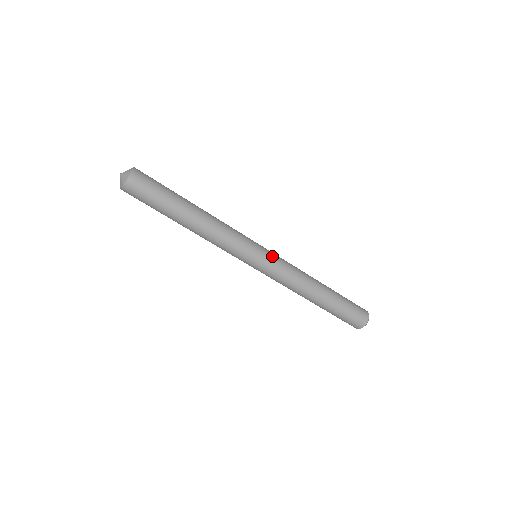
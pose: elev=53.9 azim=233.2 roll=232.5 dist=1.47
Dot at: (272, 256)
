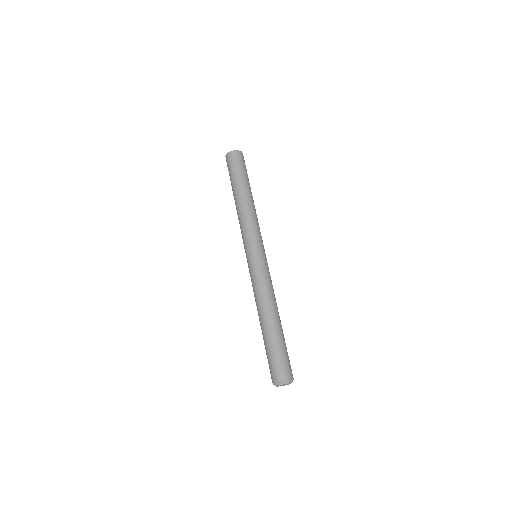
Dot at: occluded
